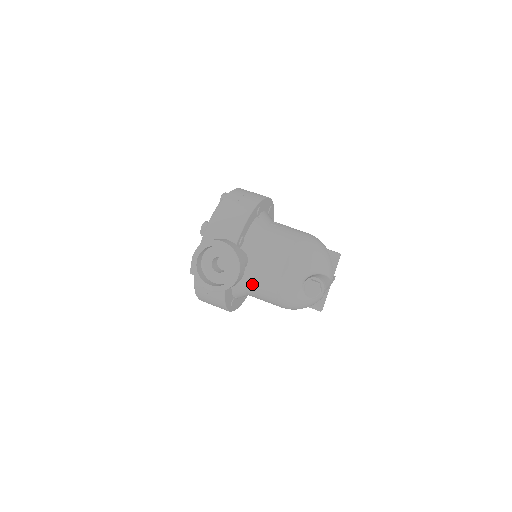
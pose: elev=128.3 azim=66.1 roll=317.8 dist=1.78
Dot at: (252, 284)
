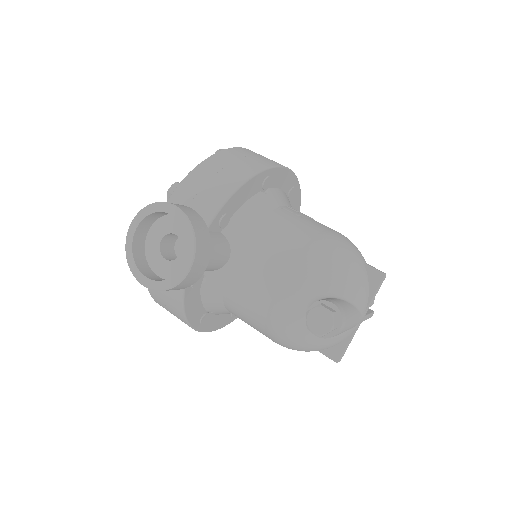
Dot at: (232, 294)
